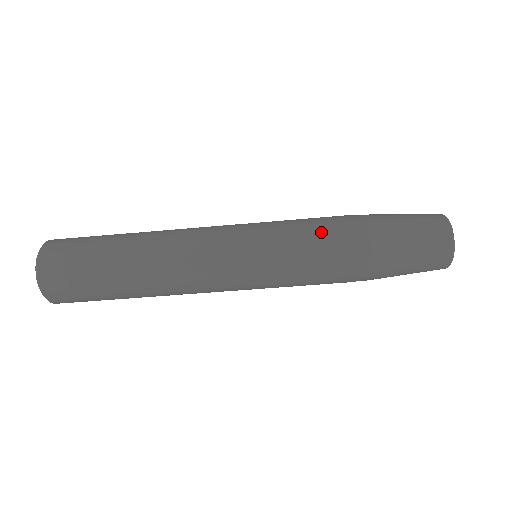
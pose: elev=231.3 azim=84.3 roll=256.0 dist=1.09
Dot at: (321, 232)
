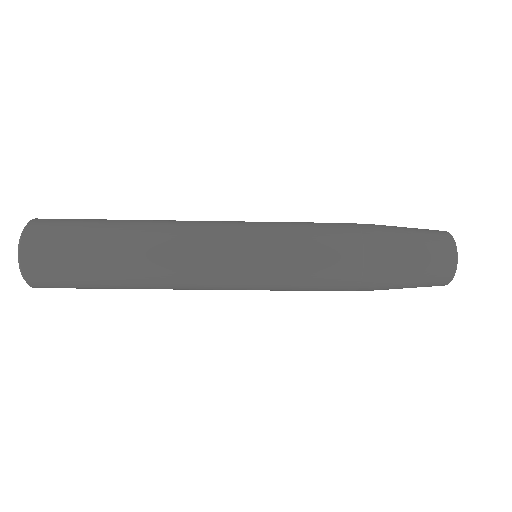
Dot at: (328, 242)
